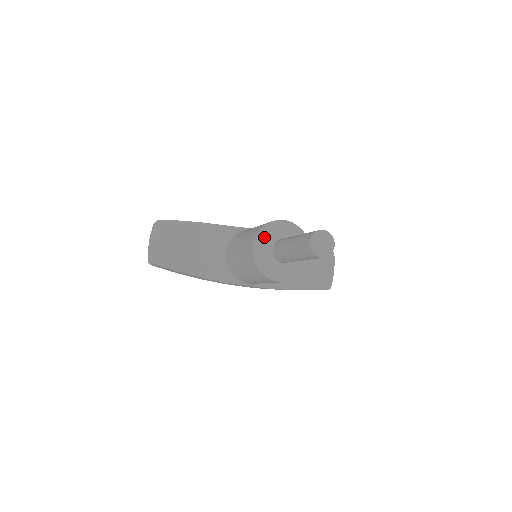
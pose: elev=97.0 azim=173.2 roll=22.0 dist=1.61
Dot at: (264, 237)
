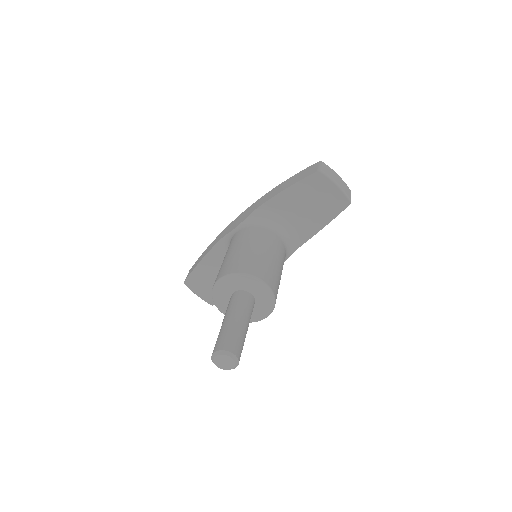
Dot at: (221, 304)
